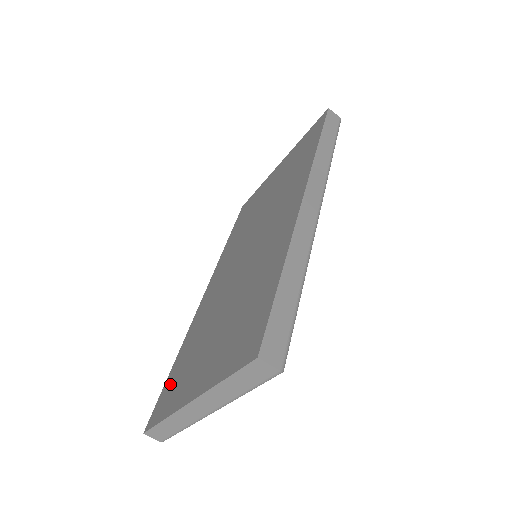
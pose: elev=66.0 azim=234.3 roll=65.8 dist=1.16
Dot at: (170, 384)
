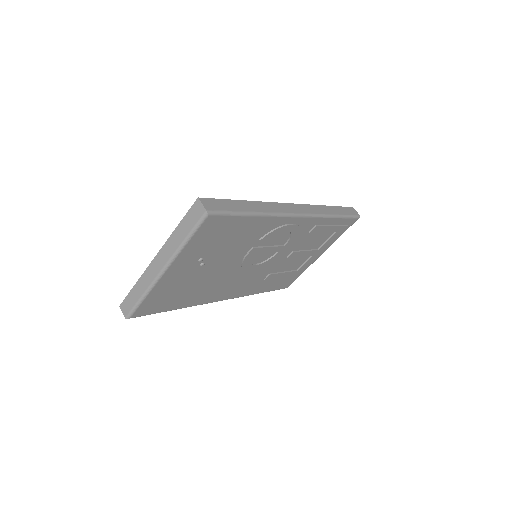
Dot at: occluded
